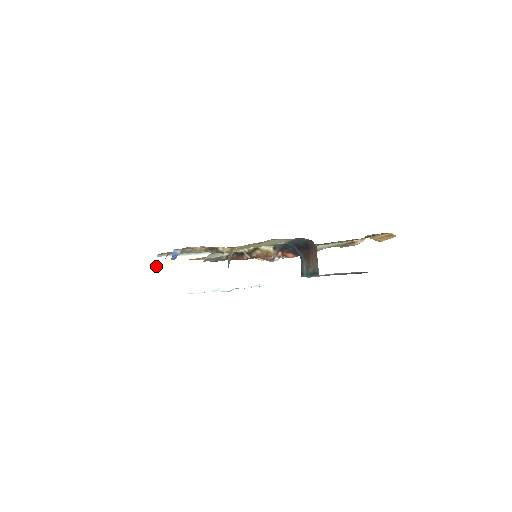
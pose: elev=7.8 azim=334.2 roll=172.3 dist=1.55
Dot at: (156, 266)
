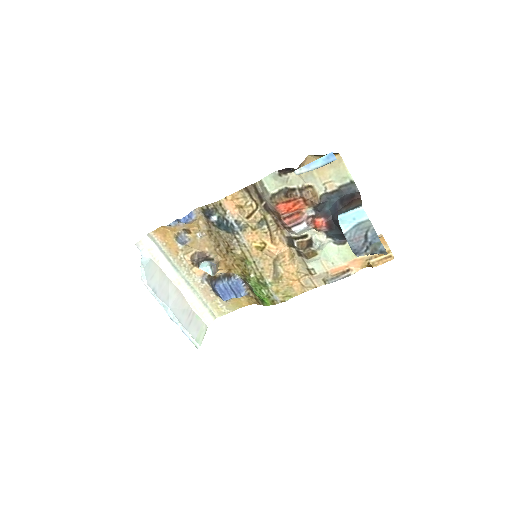
Dot at: (138, 242)
